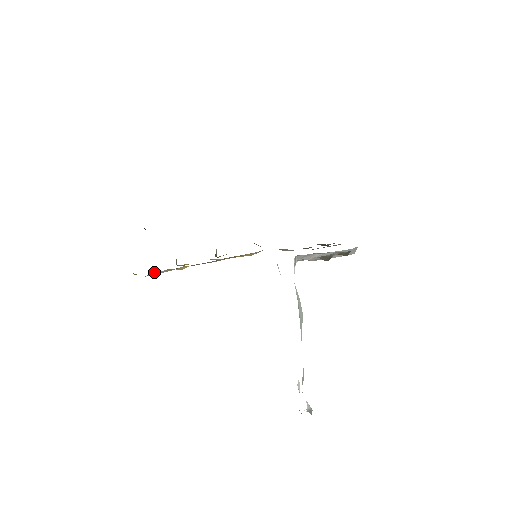
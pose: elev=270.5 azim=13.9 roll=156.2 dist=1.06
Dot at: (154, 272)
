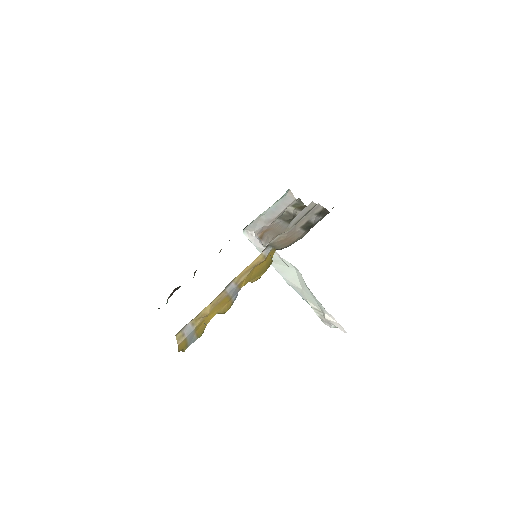
Dot at: (177, 335)
